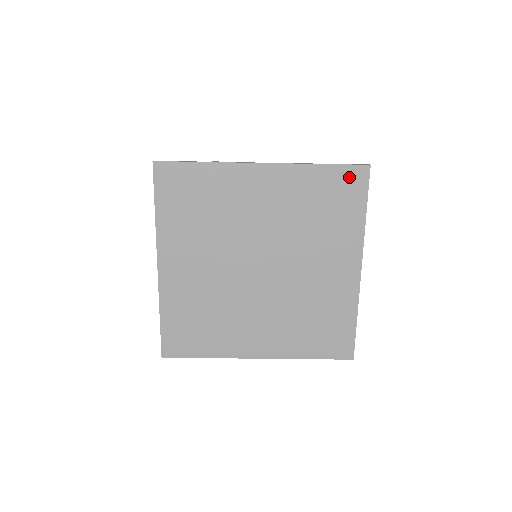
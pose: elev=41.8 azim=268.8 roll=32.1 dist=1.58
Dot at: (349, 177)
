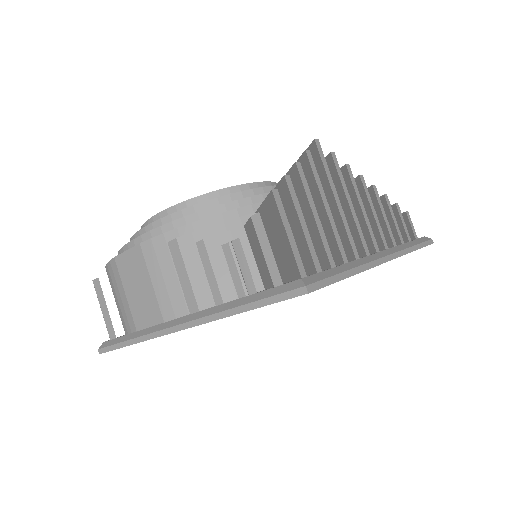
Dot at: occluded
